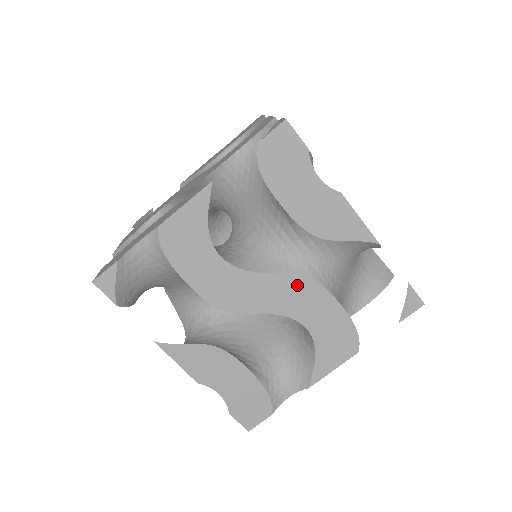
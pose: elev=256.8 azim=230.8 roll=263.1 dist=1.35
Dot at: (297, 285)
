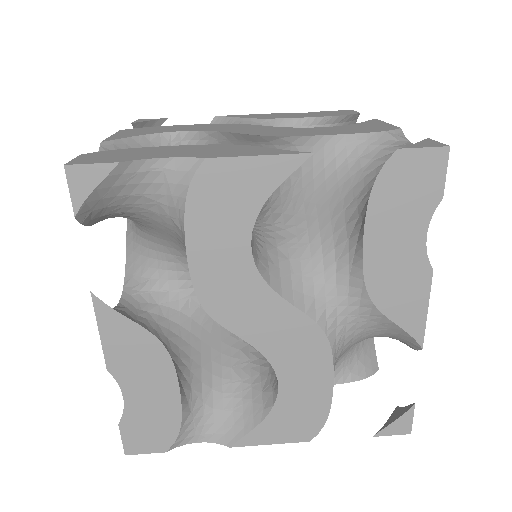
Dot at: (307, 335)
